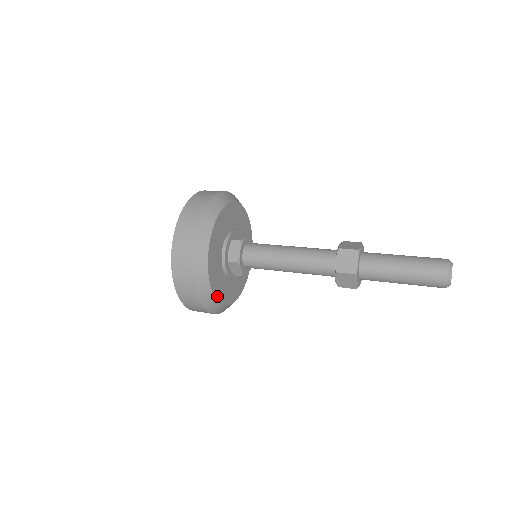
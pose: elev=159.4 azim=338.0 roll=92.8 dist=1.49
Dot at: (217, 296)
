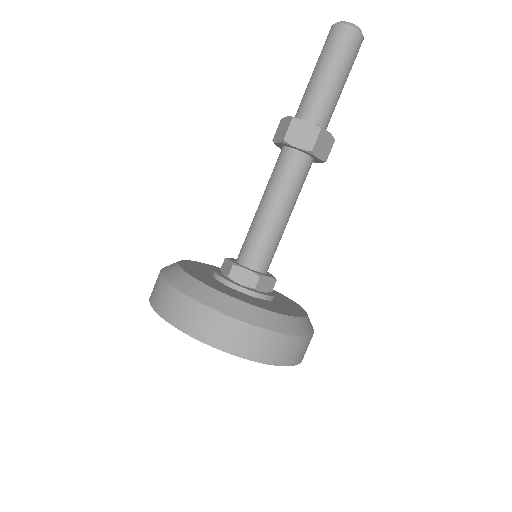
Dot at: (238, 299)
